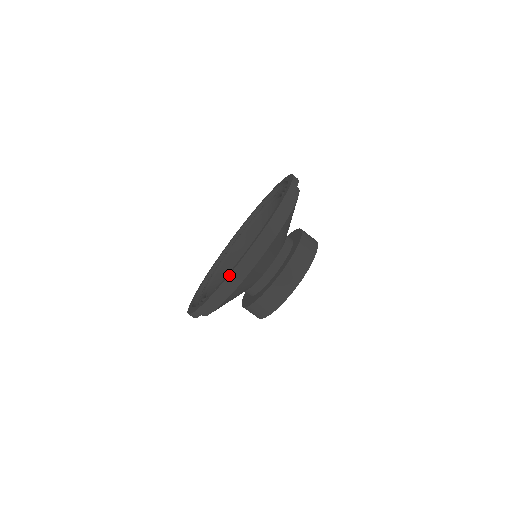
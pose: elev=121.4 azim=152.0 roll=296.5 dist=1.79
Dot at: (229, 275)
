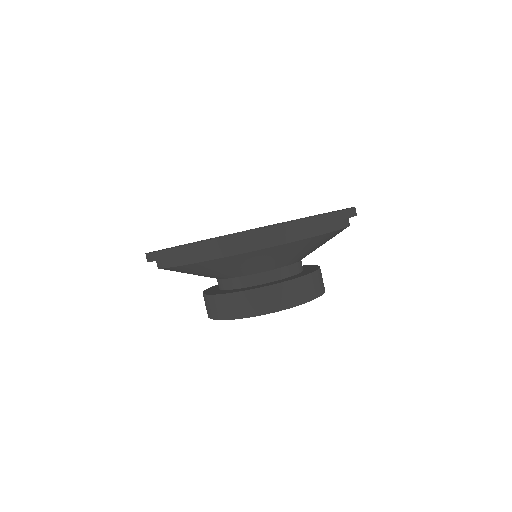
Dot at: (253, 230)
